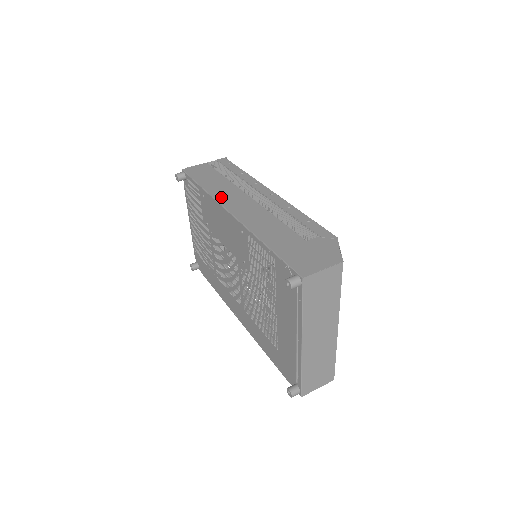
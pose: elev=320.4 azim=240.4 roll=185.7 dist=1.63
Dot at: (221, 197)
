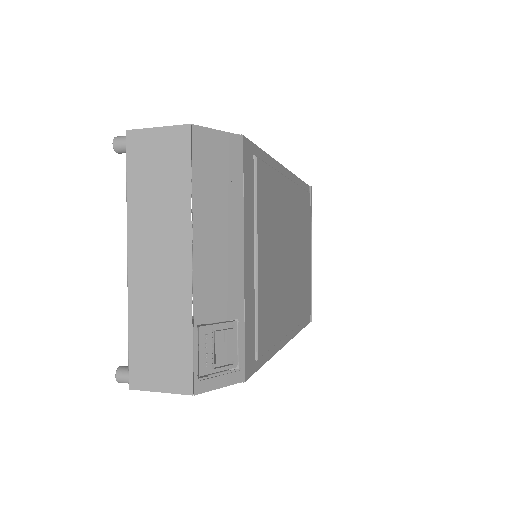
Dot at: occluded
